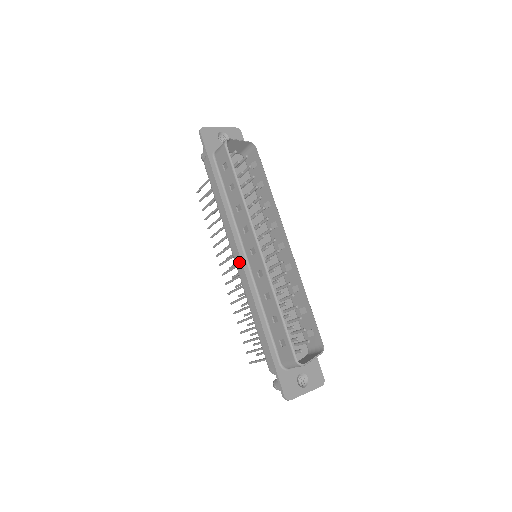
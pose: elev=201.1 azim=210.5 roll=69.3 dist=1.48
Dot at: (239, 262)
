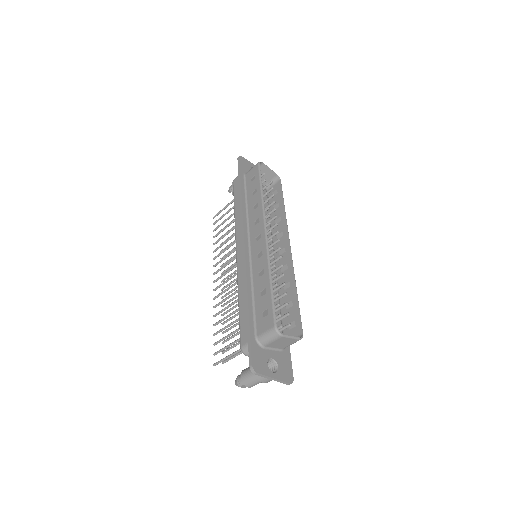
Dot at: (241, 250)
